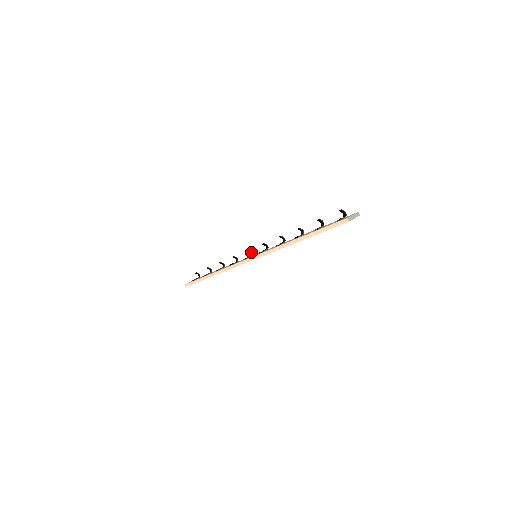
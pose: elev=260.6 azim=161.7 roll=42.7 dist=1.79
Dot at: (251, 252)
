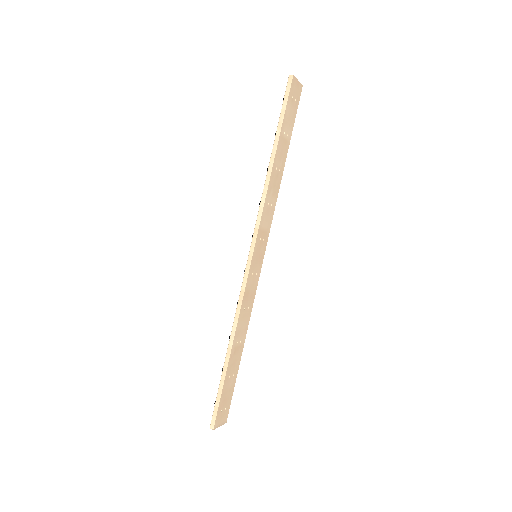
Dot at: occluded
